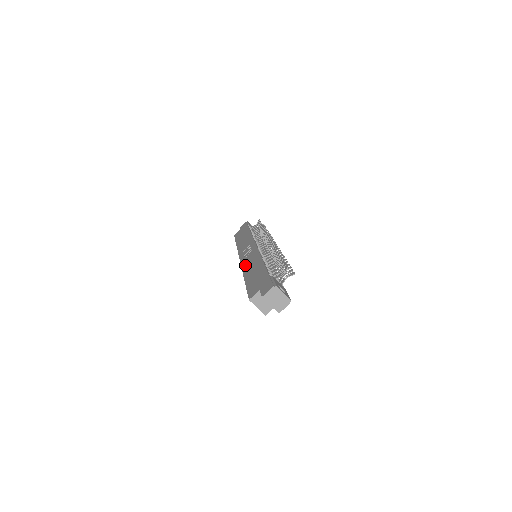
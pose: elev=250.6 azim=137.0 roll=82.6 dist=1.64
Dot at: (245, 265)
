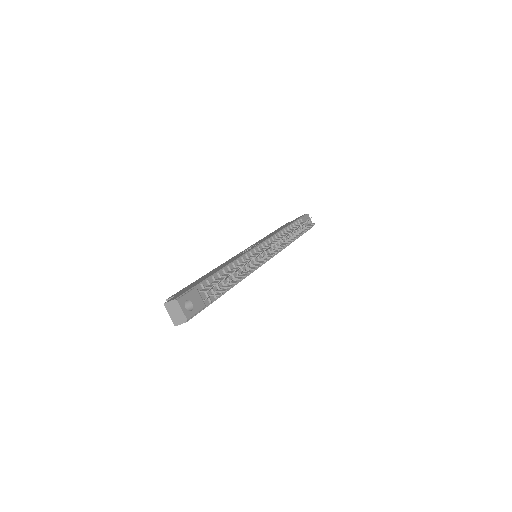
Dot at: occluded
